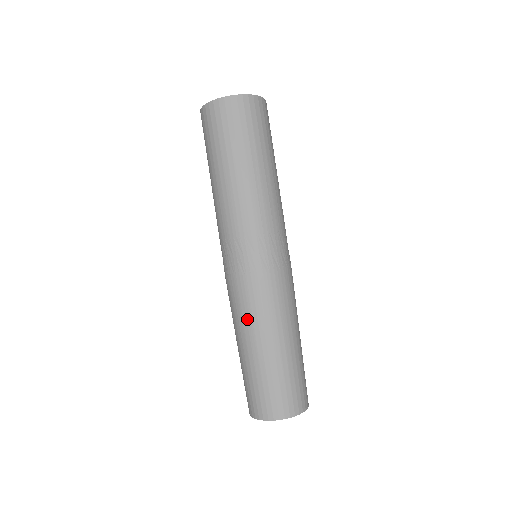
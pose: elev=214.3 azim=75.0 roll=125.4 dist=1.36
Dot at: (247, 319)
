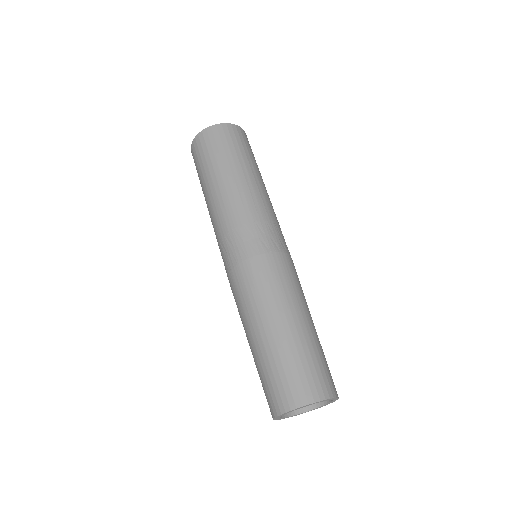
Dot at: (247, 307)
